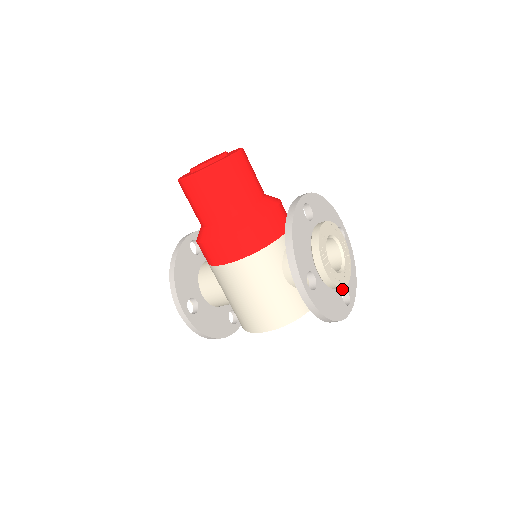
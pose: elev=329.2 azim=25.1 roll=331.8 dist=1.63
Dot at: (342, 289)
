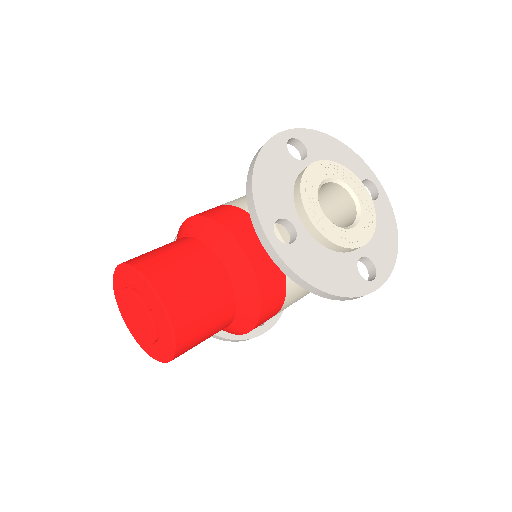
Dot at: occluded
